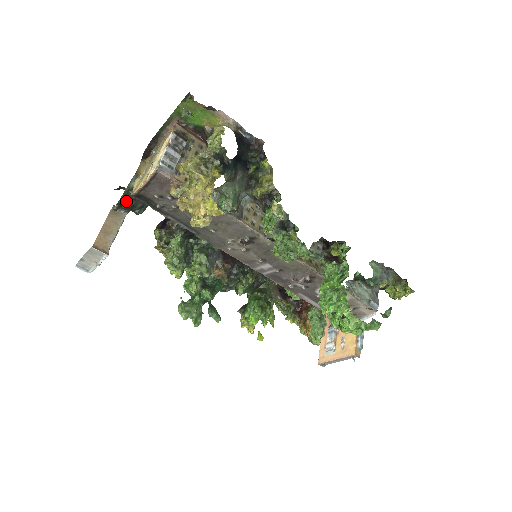
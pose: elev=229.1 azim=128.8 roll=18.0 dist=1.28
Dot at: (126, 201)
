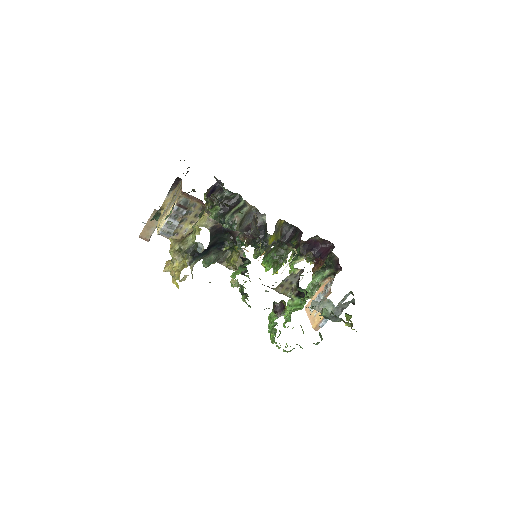
Dot at: (157, 219)
